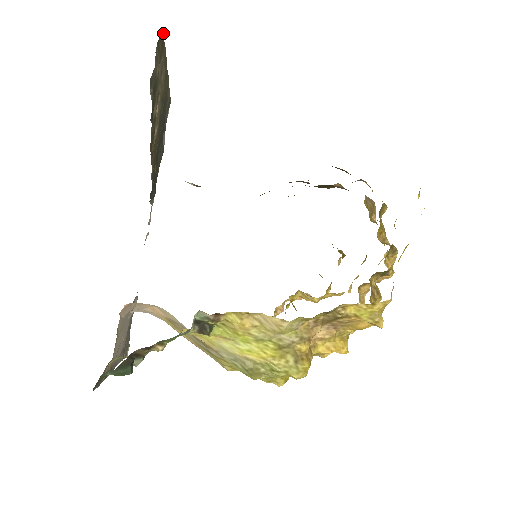
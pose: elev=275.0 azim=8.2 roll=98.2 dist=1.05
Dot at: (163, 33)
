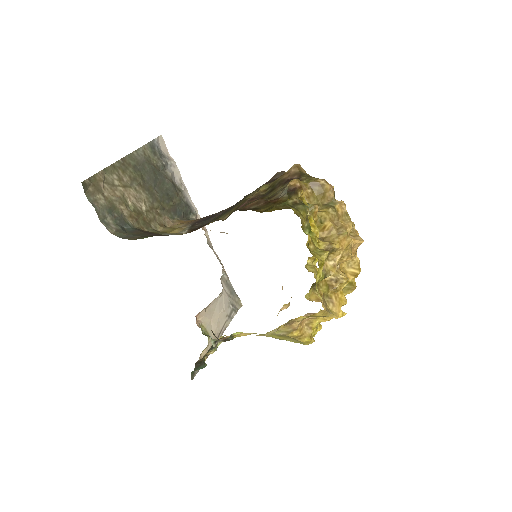
Dot at: (84, 185)
